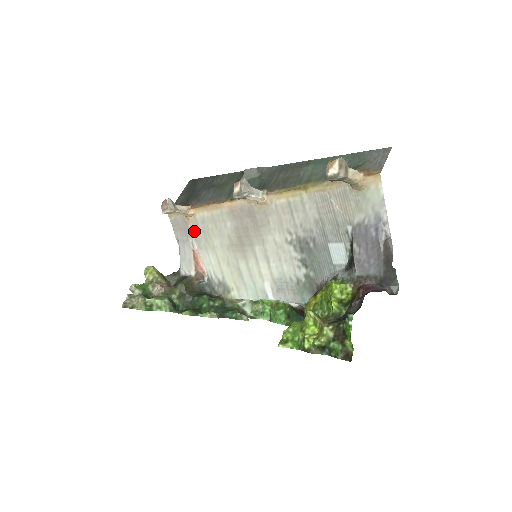
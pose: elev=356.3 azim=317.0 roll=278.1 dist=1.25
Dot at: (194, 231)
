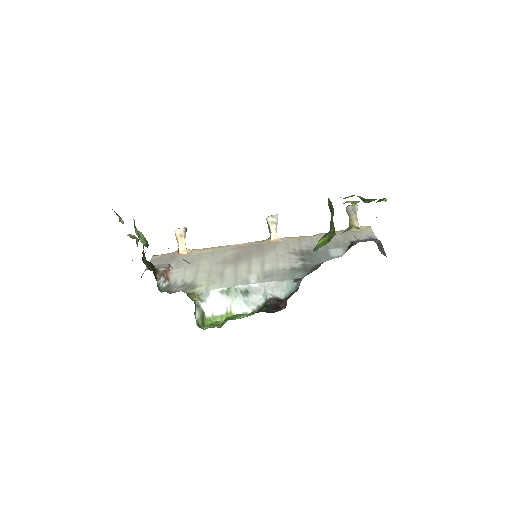
Dot at: (180, 260)
